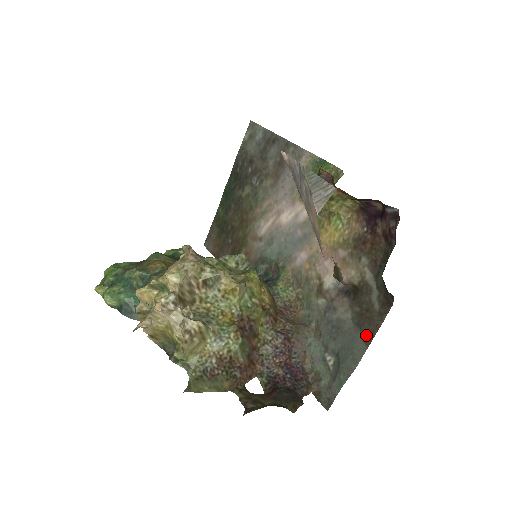
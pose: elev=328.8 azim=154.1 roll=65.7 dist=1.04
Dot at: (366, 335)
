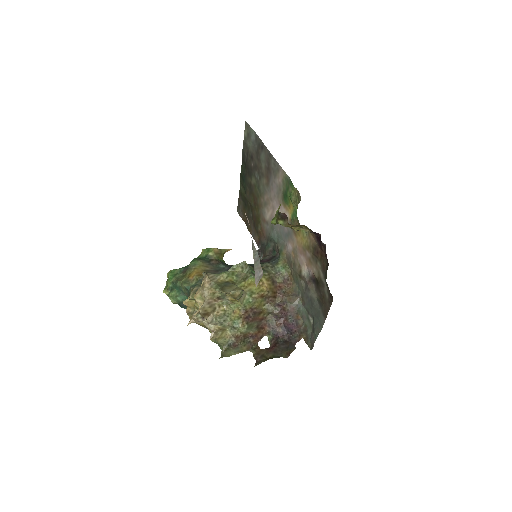
Dot at: (324, 312)
